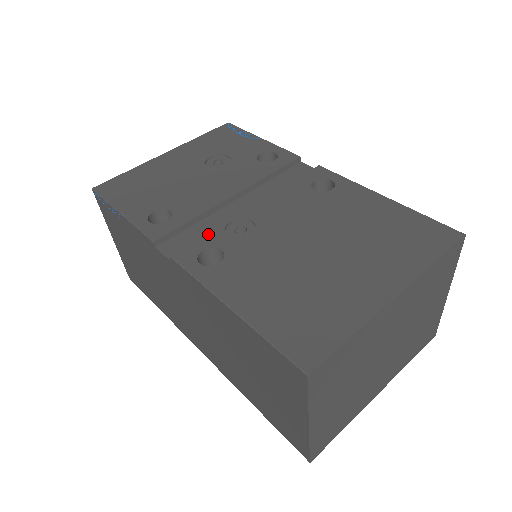
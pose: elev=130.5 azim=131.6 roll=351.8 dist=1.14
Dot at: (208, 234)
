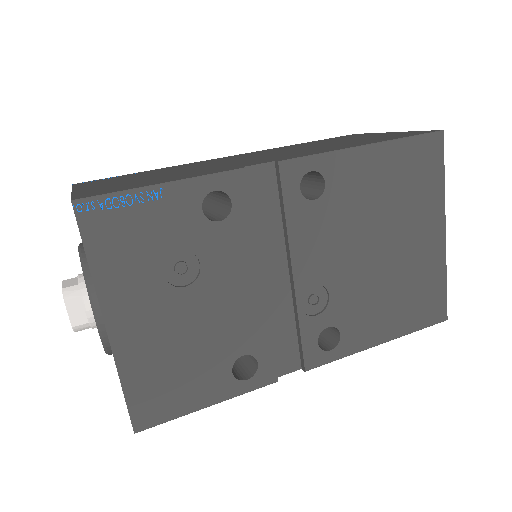
Dot at: (302, 332)
